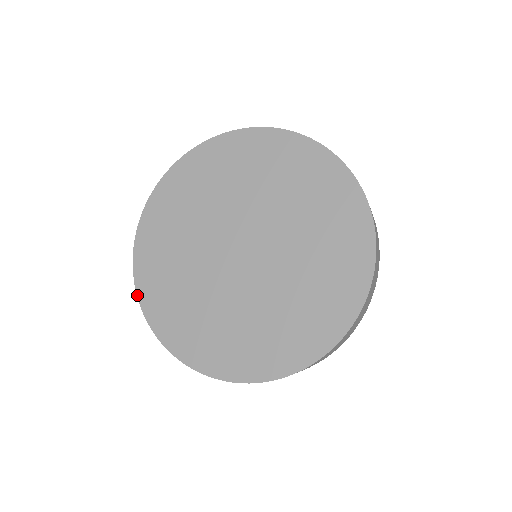
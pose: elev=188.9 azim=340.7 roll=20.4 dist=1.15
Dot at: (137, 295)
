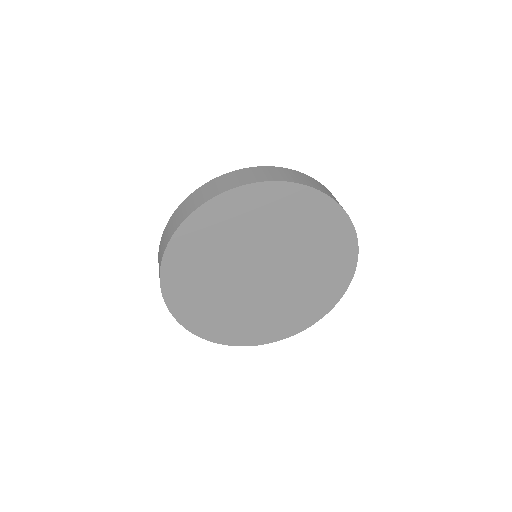
Dot at: (162, 261)
